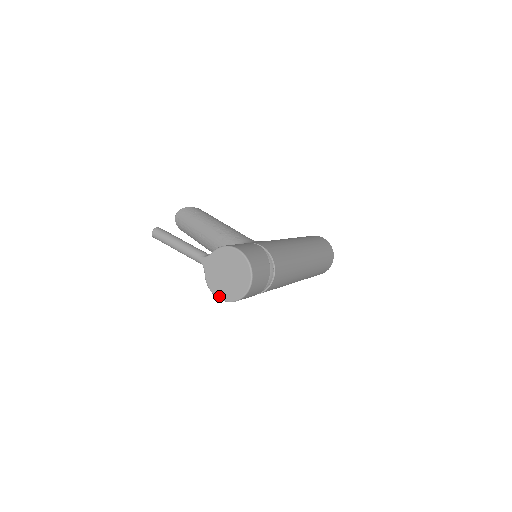
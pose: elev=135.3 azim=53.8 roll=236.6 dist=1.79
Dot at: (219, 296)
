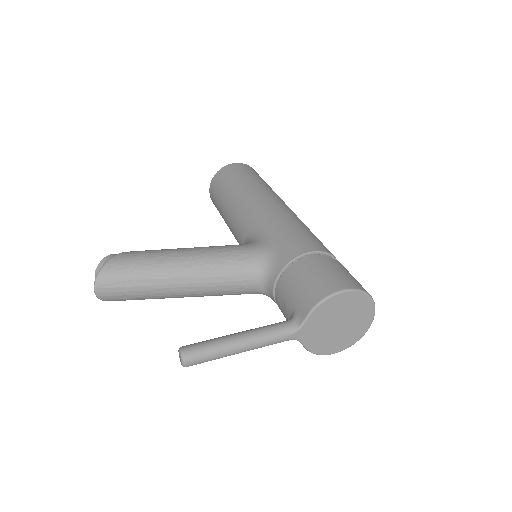
Dot at: (335, 351)
